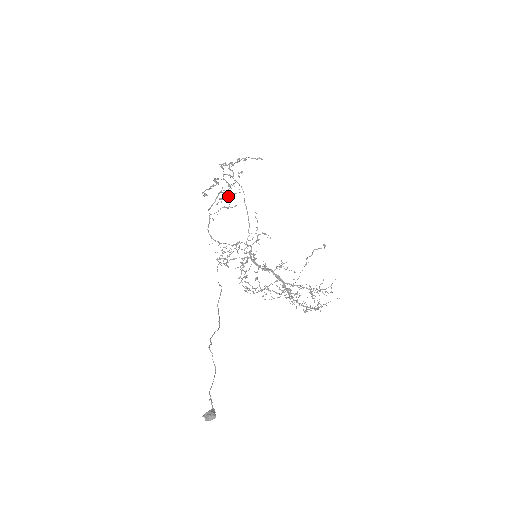
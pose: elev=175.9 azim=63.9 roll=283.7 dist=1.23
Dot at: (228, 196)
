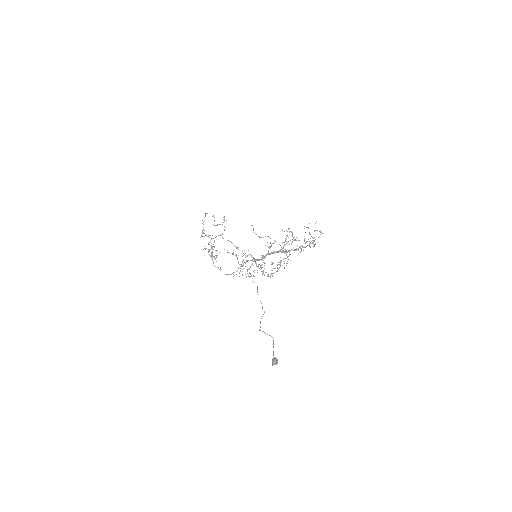
Dot at: occluded
